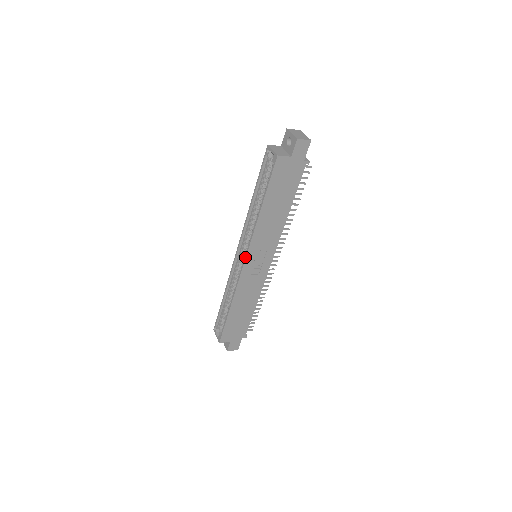
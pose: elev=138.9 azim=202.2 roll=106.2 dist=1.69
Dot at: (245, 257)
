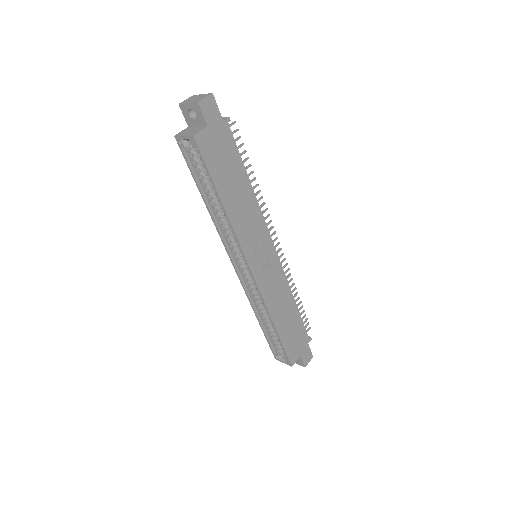
Dot at: (247, 265)
